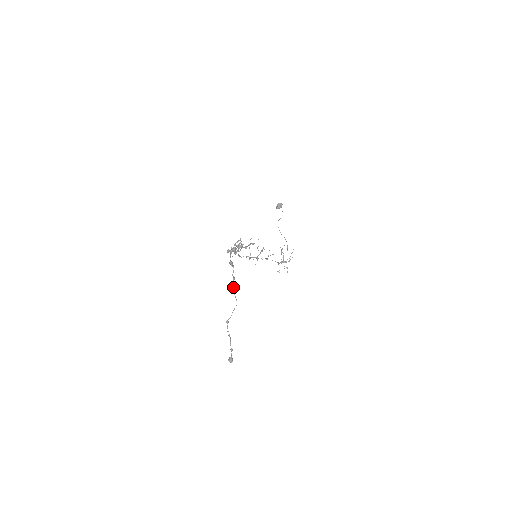
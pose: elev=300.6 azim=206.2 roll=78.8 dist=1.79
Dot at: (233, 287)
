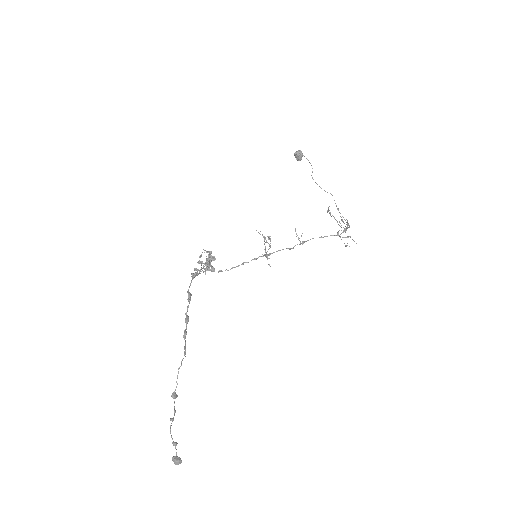
Dot at: (183, 335)
